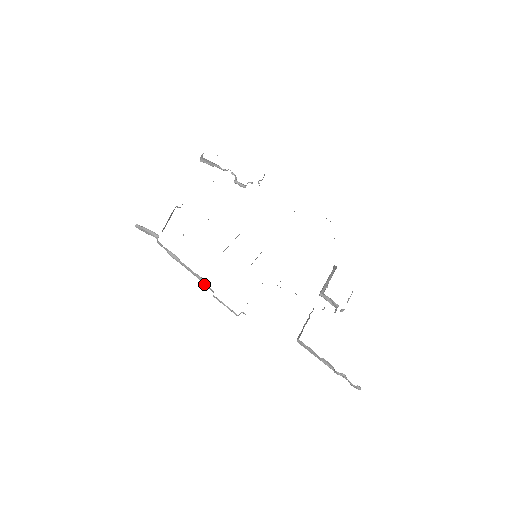
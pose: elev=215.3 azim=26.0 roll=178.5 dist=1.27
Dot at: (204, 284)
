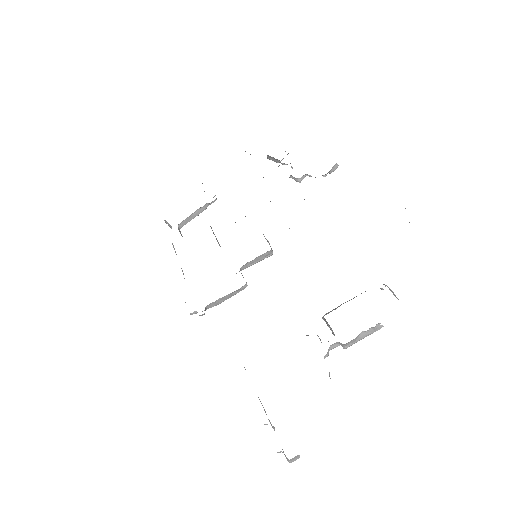
Dot at: occluded
